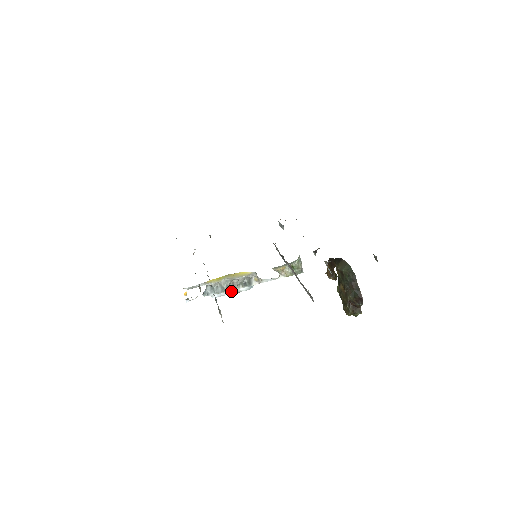
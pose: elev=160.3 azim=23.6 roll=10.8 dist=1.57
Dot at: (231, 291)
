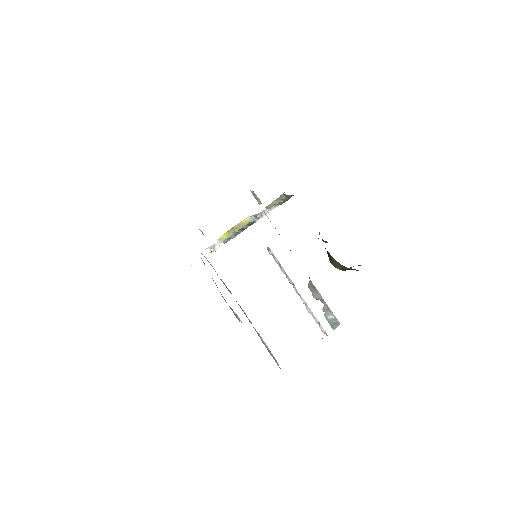
Dot at: occluded
